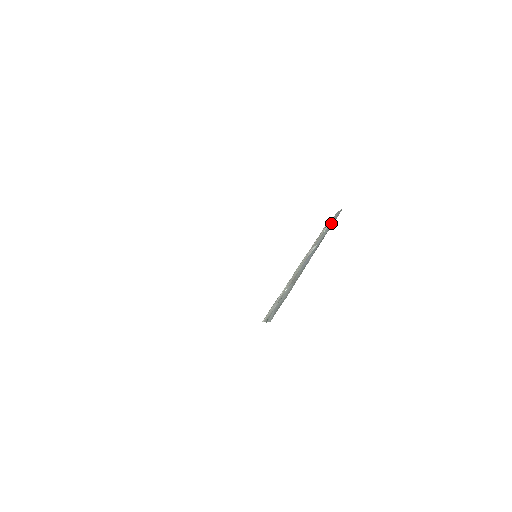
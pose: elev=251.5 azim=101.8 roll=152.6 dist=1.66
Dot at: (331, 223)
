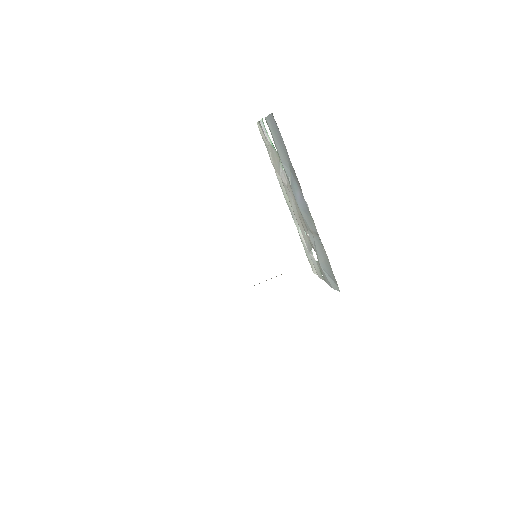
Dot at: (276, 138)
